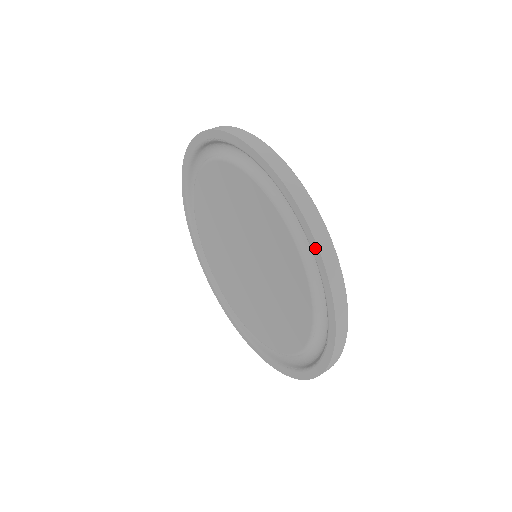
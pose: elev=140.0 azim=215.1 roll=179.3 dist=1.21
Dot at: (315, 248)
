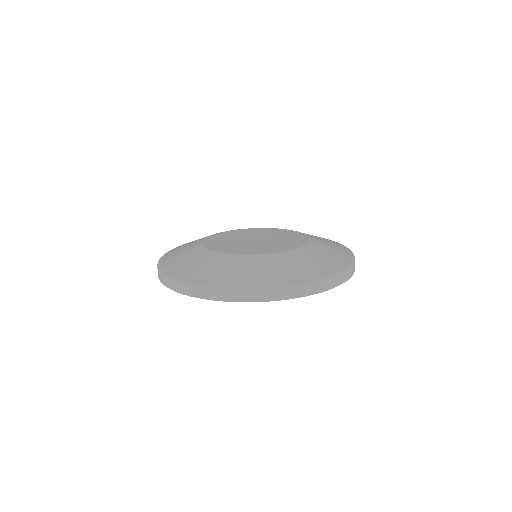
Dot at: (341, 283)
